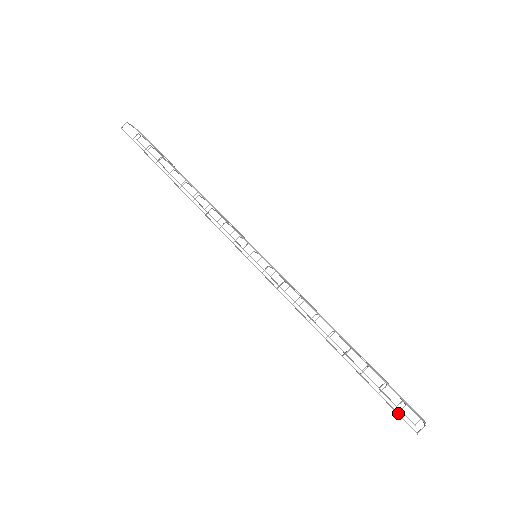
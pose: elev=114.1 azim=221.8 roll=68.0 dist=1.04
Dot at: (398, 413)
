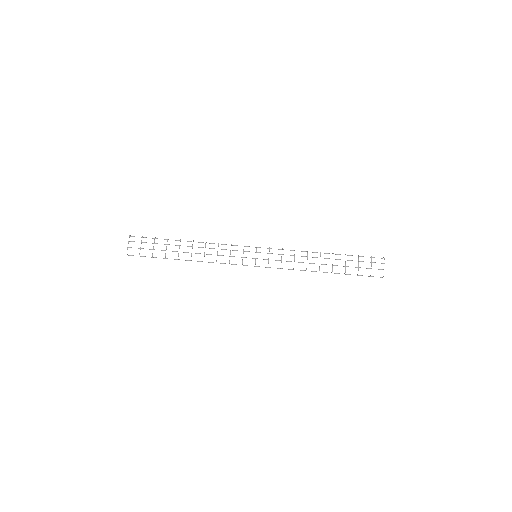
Dot at: (370, 276)
